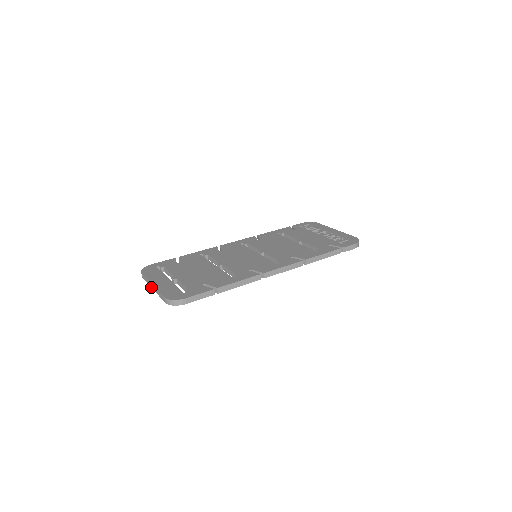
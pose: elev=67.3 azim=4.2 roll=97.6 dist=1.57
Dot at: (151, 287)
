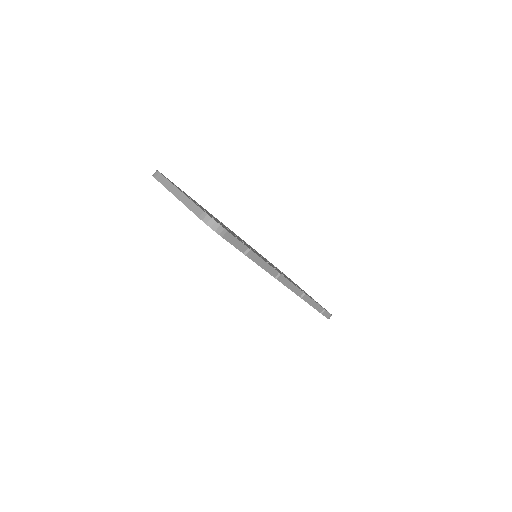
Dot at: (172, 193)
